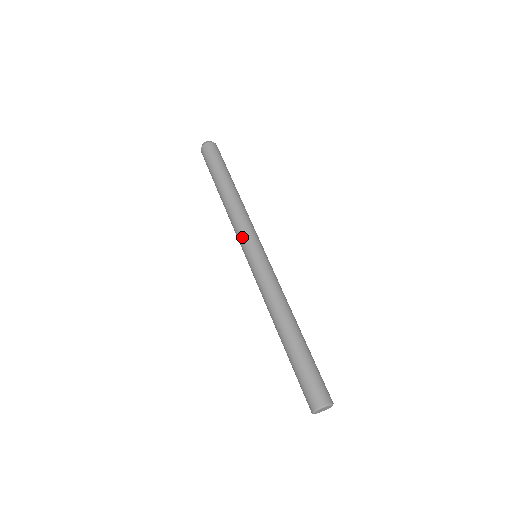
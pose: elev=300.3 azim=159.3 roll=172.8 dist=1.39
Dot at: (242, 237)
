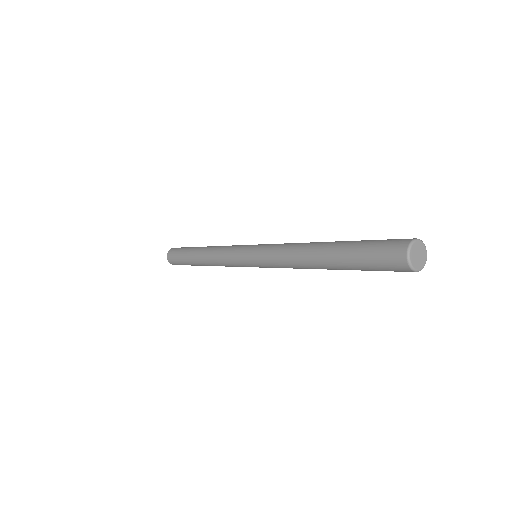
Dot at: occluded
